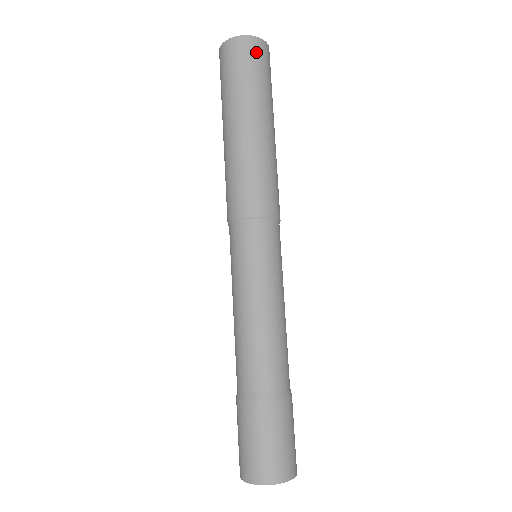
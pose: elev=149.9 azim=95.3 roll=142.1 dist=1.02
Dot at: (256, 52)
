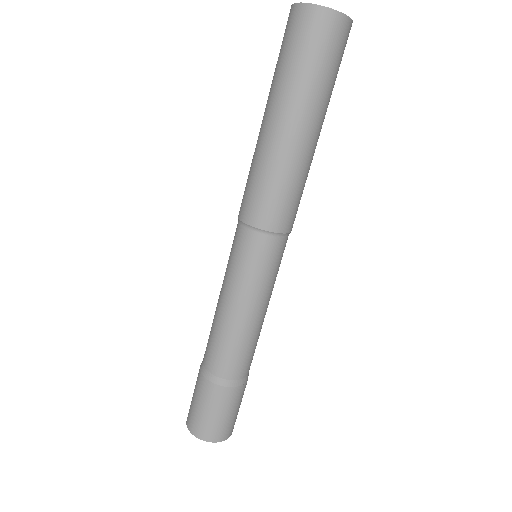
Dot at: (346, 43)
